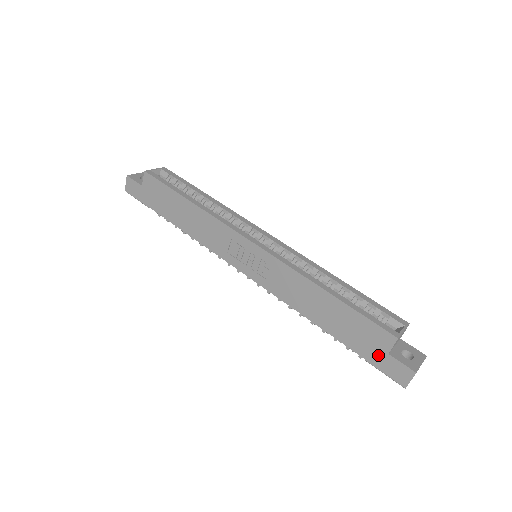
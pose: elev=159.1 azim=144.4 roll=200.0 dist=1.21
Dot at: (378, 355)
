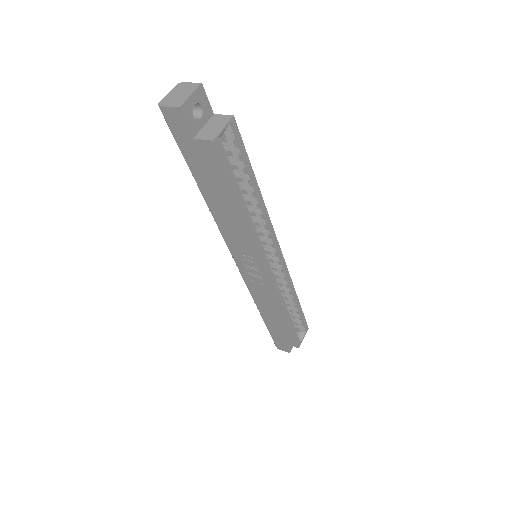
Dot at: (279, 339)
